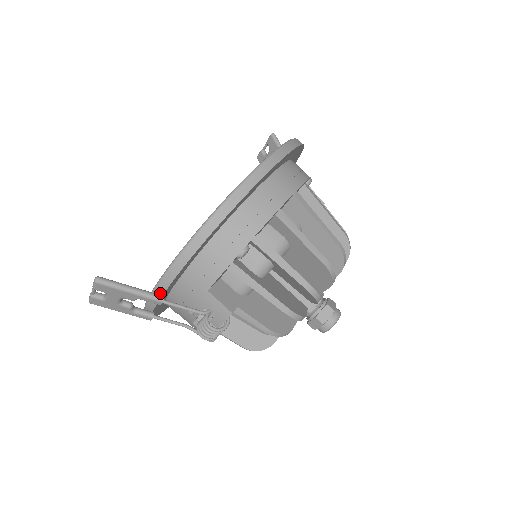
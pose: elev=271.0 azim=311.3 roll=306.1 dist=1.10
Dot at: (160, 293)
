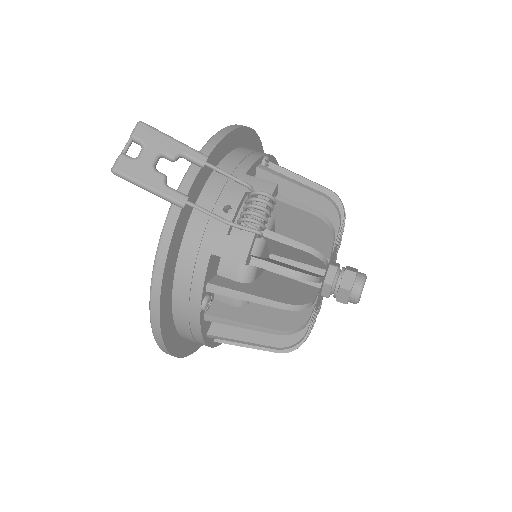
Dot at: occluded
